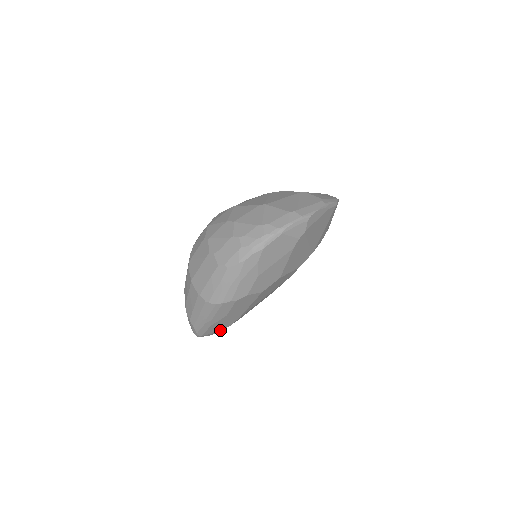
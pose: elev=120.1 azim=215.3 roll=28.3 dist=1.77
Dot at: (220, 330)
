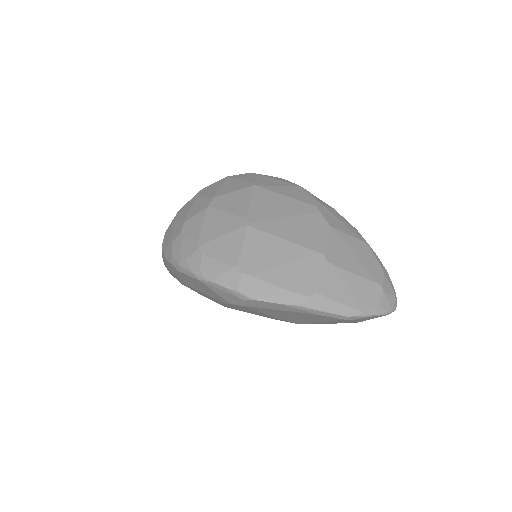
Dot at: occluded
